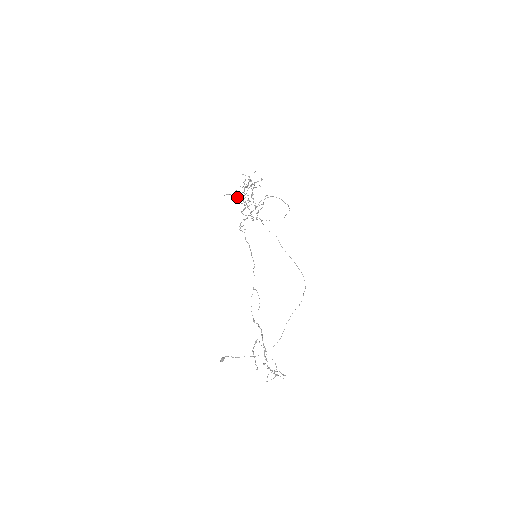
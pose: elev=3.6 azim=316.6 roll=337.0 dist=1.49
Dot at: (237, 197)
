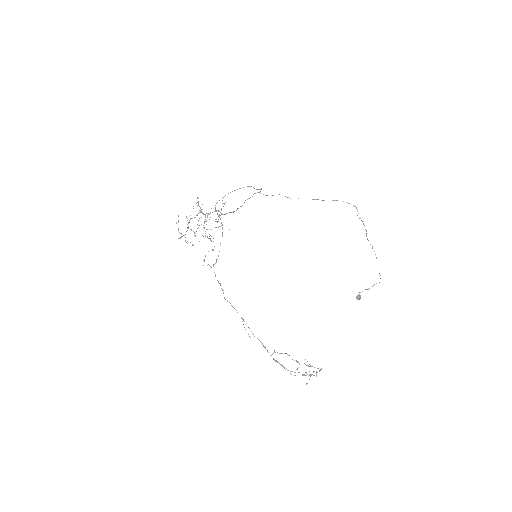
Dot at: occluded
